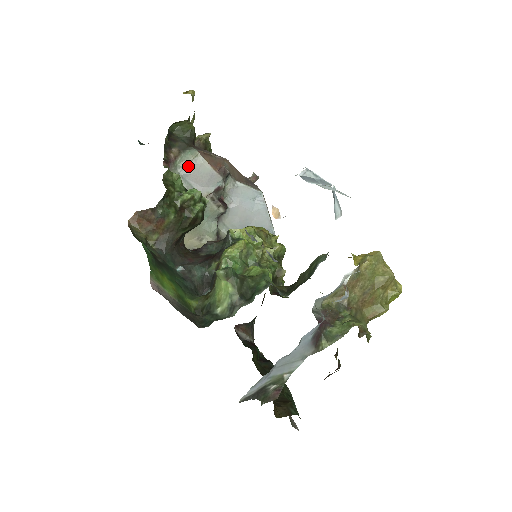
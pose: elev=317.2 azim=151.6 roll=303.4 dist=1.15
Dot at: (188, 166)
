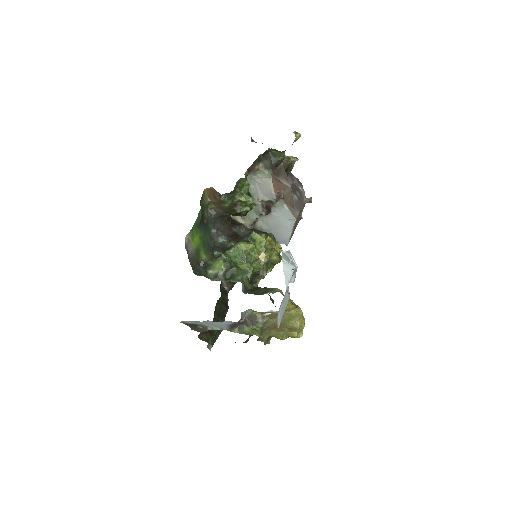
Dot at: (262, 179)
